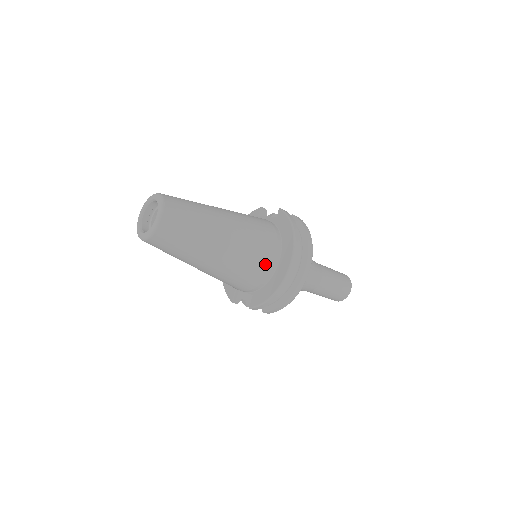
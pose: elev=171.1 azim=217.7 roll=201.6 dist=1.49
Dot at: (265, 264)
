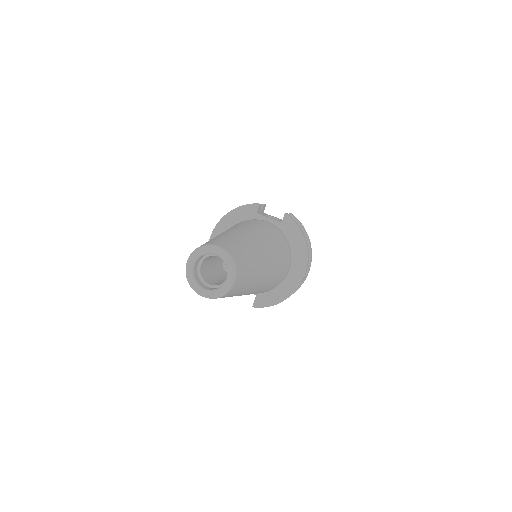
Dot at: (282, 278)
